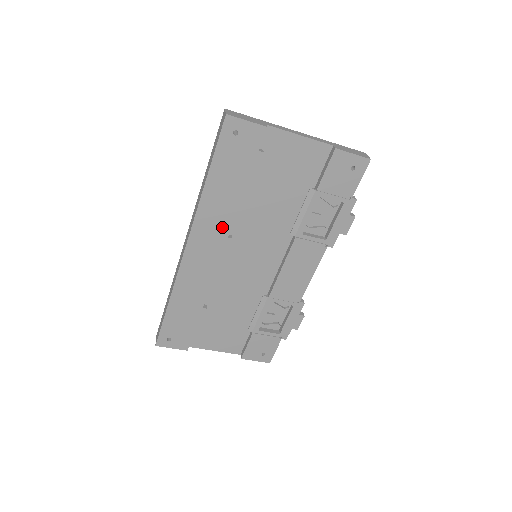
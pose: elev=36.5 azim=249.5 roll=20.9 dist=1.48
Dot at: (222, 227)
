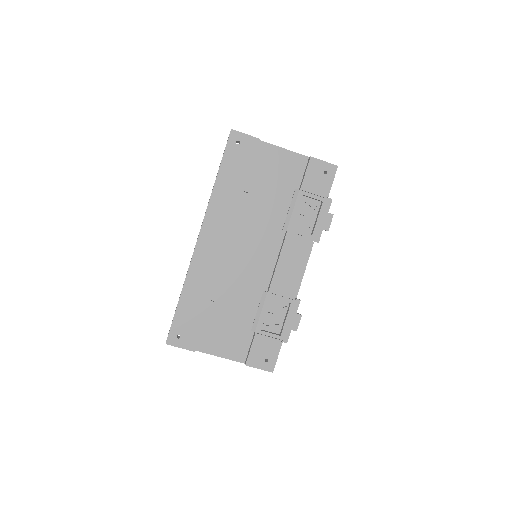
Dot at: (228, 219)
